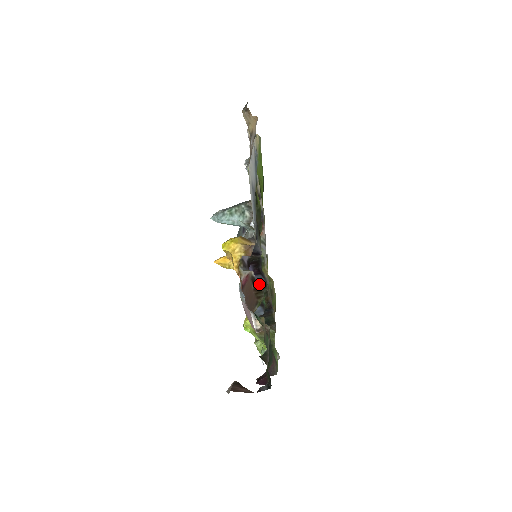
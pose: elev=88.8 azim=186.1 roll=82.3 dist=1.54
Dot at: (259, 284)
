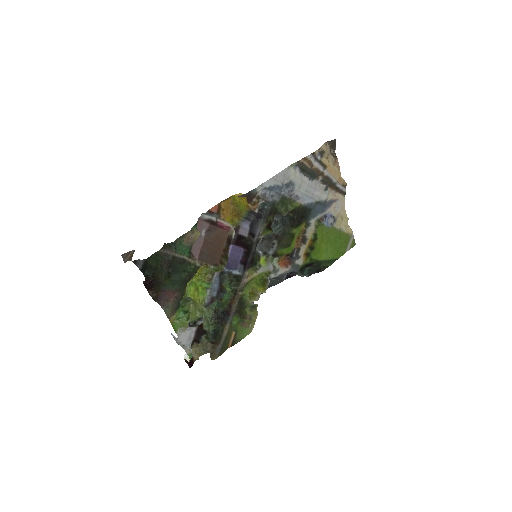
Dot at: (236, 273)
